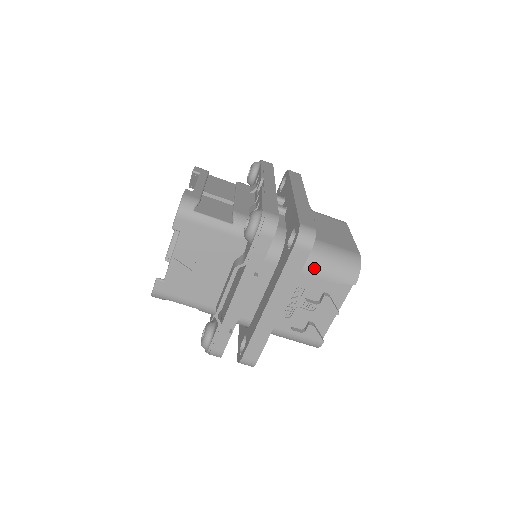
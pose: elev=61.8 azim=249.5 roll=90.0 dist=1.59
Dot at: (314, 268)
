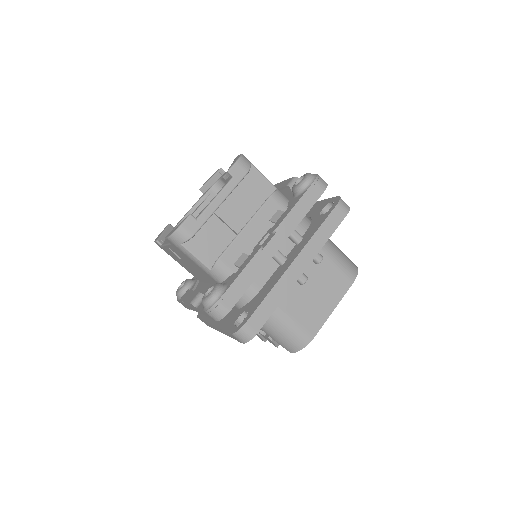
Dot at: (263, 328)
